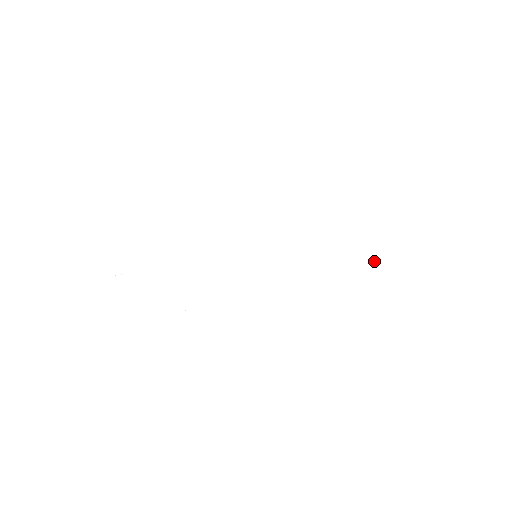
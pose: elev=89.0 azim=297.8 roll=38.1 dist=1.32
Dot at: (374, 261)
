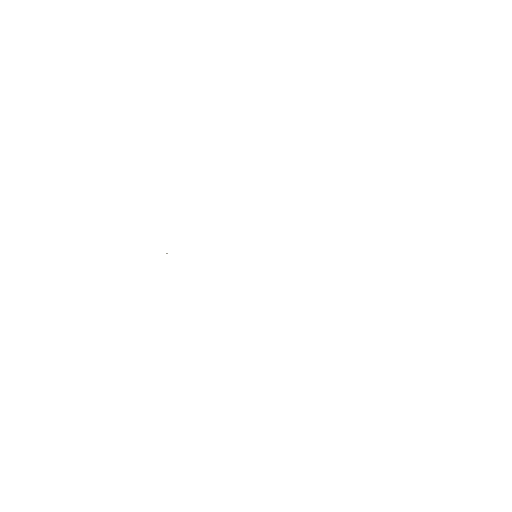
Dot at: occluded
